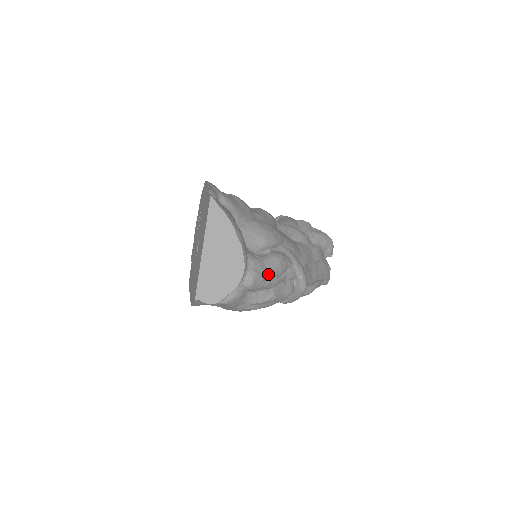
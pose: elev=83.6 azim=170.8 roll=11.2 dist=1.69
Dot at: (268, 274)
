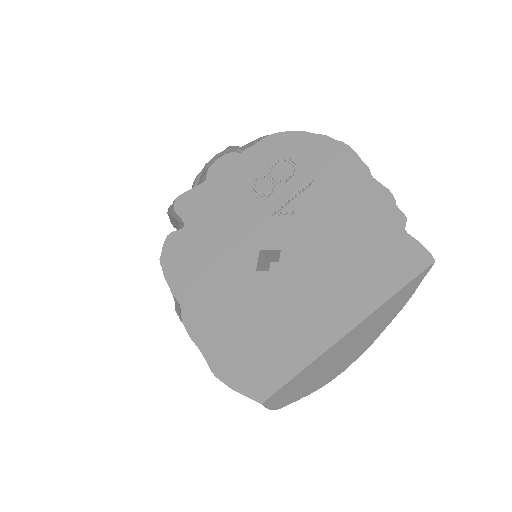
Dot at: occluded
